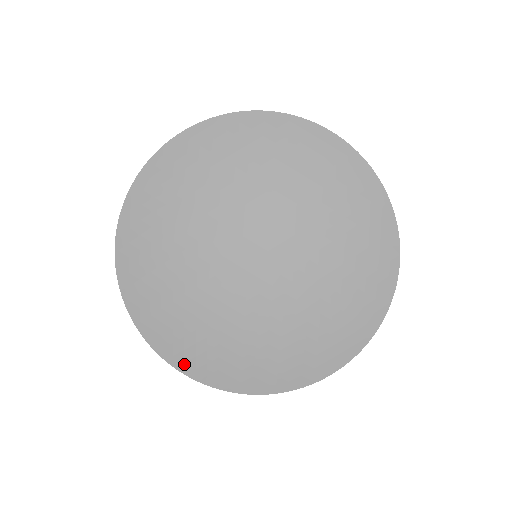
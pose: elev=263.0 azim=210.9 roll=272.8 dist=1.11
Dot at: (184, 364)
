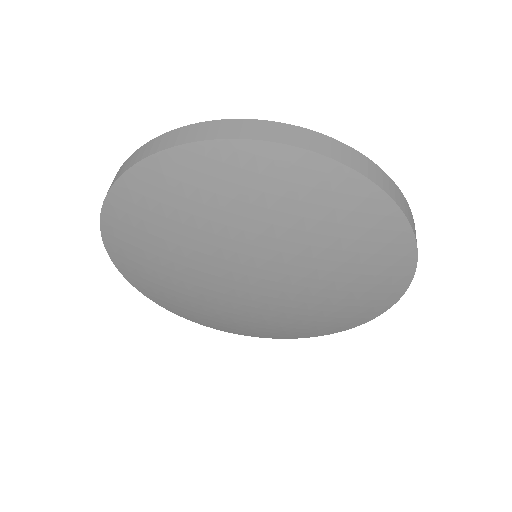
Dot at: (226, 330)
